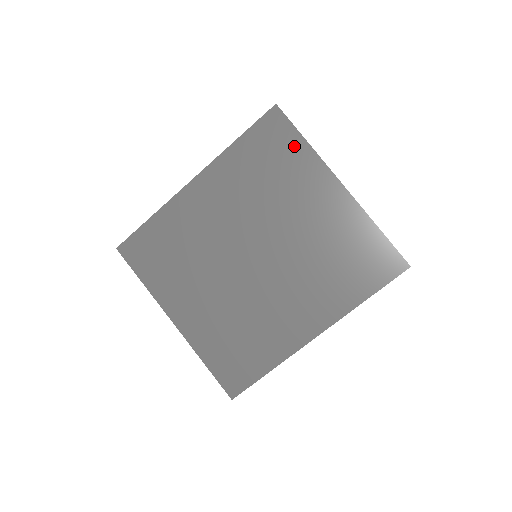
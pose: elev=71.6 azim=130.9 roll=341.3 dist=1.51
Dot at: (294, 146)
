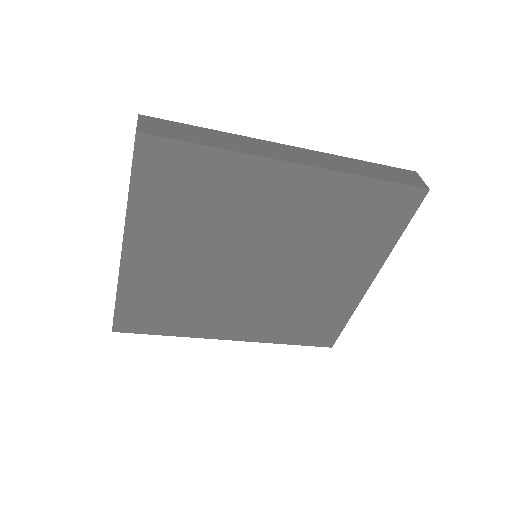
Dot at: (391, 230)
